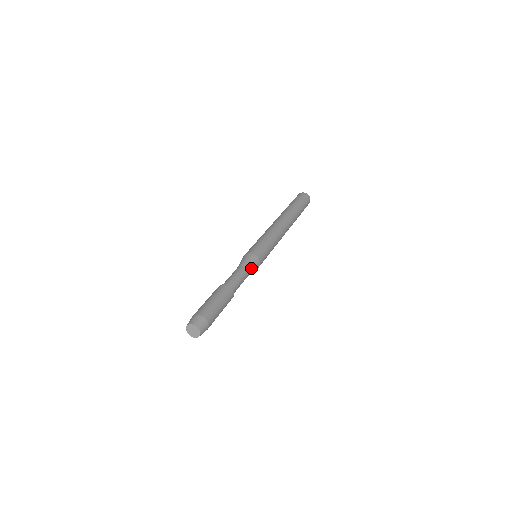
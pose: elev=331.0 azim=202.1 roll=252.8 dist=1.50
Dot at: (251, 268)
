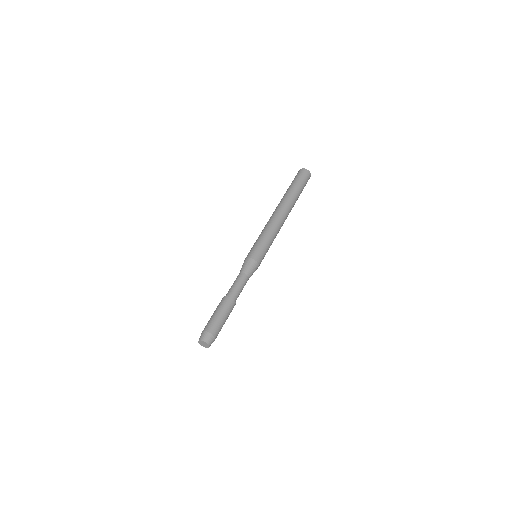
Dot at: (247, 270)
